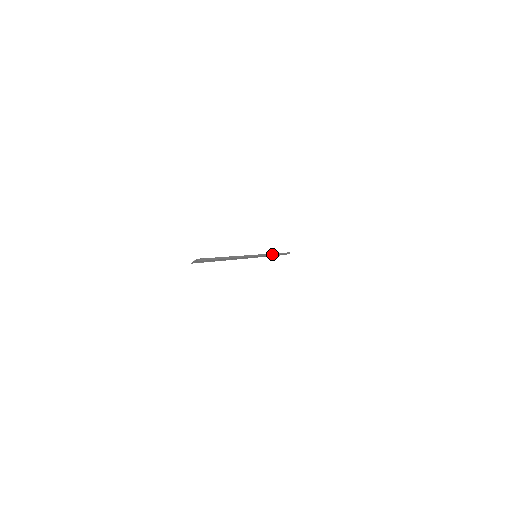
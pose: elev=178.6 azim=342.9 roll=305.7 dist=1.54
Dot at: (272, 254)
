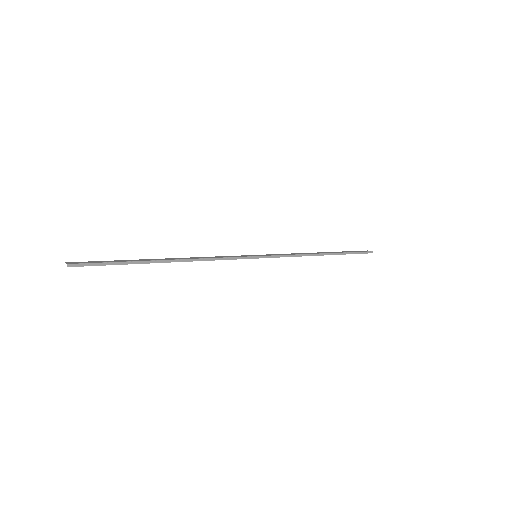
Dot at: (307, 255)
